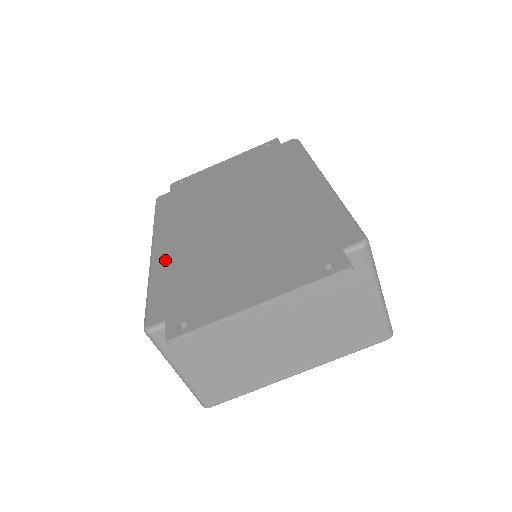
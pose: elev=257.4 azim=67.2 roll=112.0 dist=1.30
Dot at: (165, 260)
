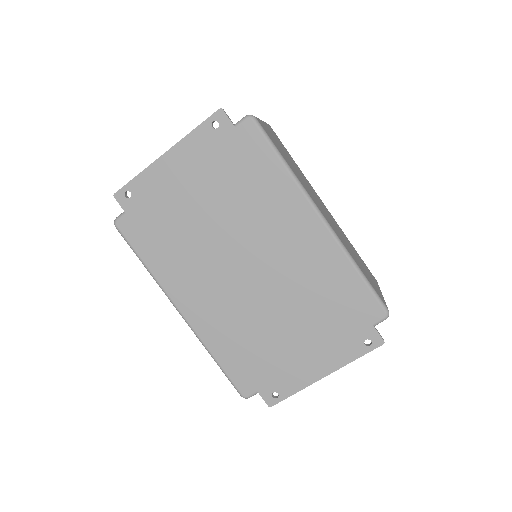
Dot at: (209, 330)
